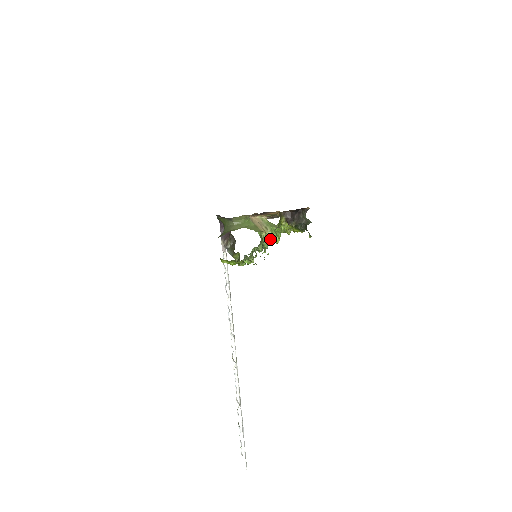
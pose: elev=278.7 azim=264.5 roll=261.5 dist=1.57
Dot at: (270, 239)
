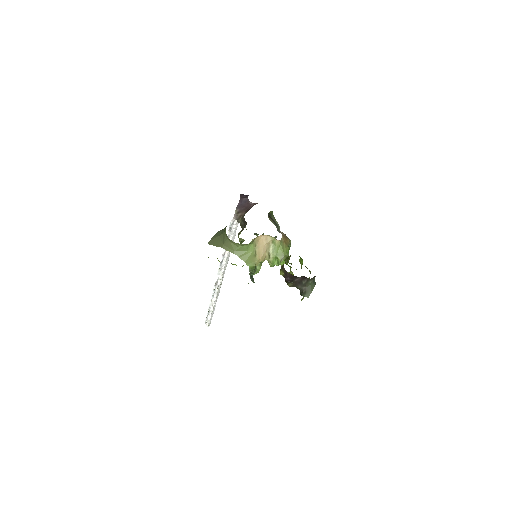
Dot at: occluded
